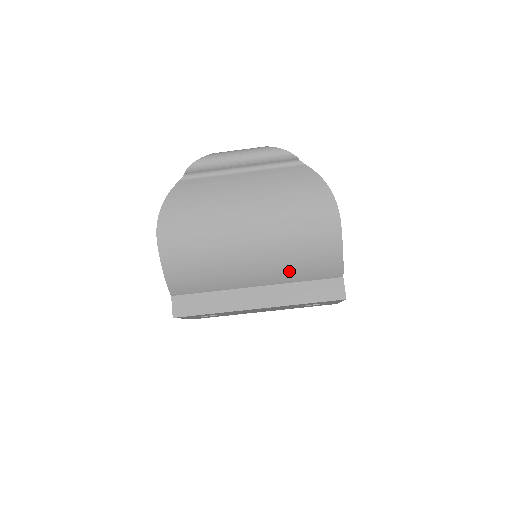
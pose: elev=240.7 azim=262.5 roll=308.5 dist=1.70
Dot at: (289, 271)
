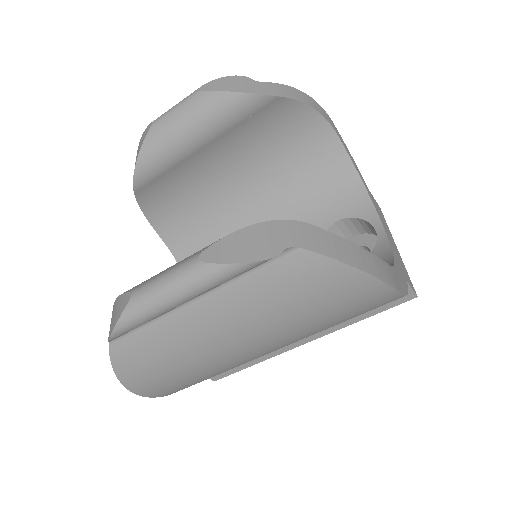
Dot at: occluded
